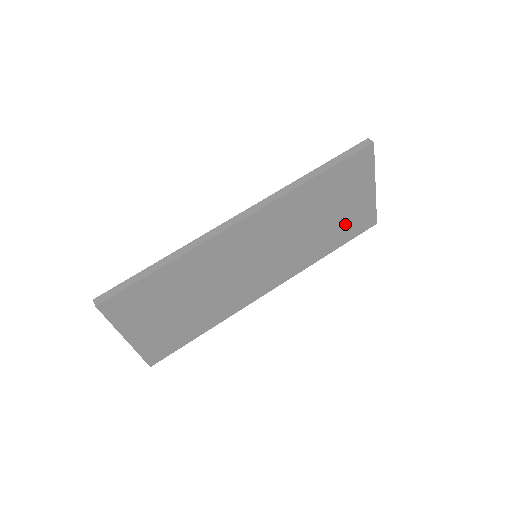
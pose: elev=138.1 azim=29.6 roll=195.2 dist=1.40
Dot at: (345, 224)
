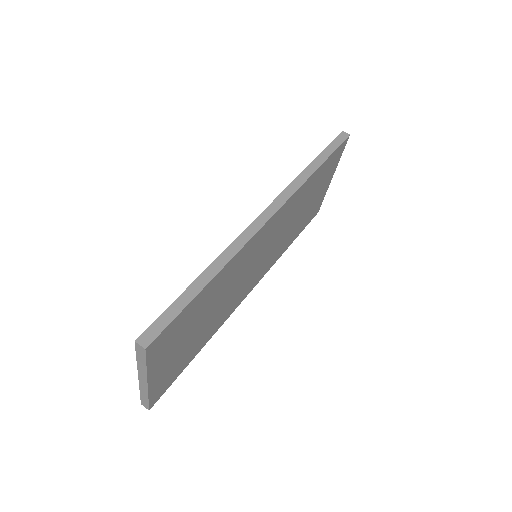
Dot at: (307, 215)
